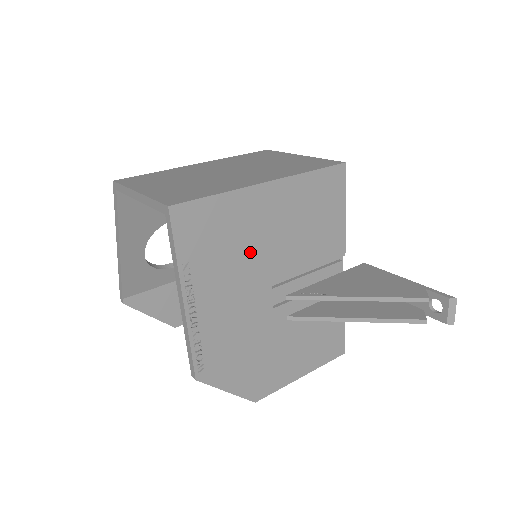
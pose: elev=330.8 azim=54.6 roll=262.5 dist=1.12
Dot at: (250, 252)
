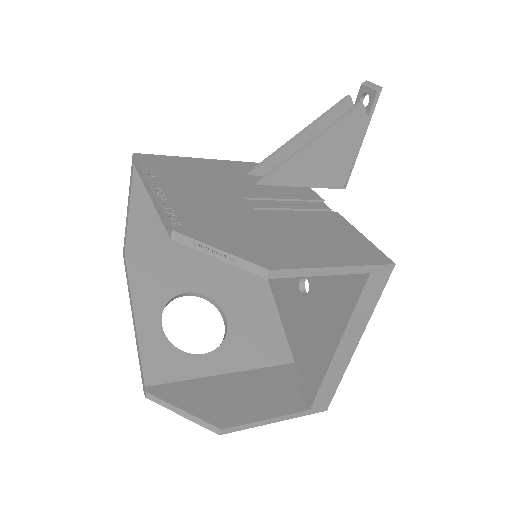
Dot at: (212, 180)
